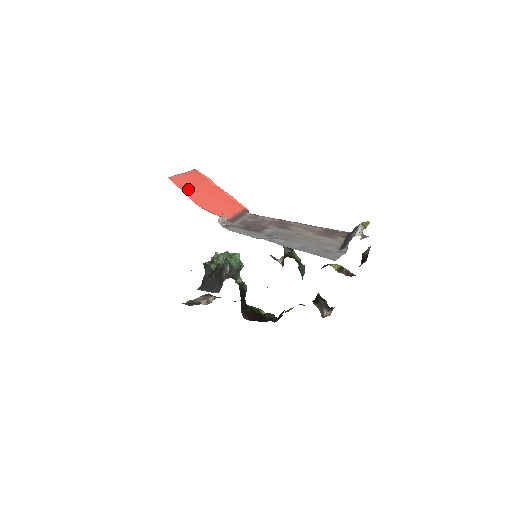
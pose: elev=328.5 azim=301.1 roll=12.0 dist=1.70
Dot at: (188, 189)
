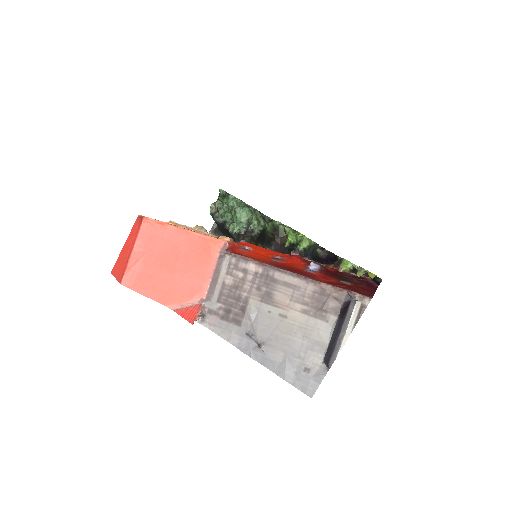
Dot at: (148, 283)
